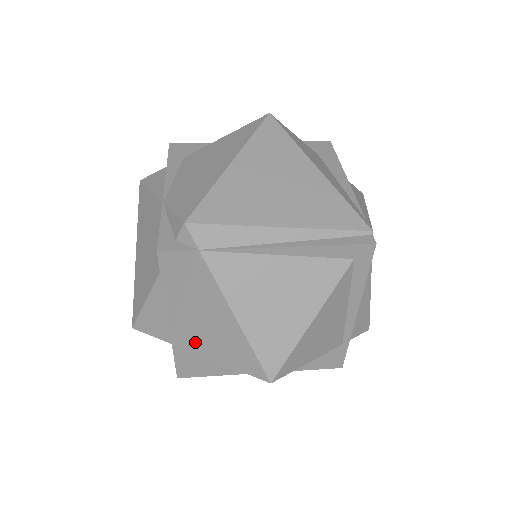
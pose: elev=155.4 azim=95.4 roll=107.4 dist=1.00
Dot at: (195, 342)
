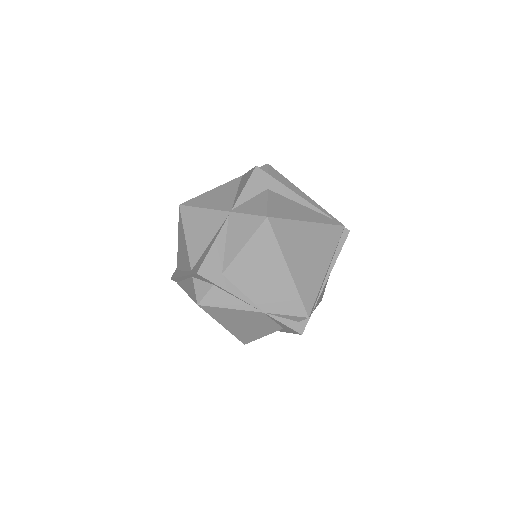
Dot at: occluded
